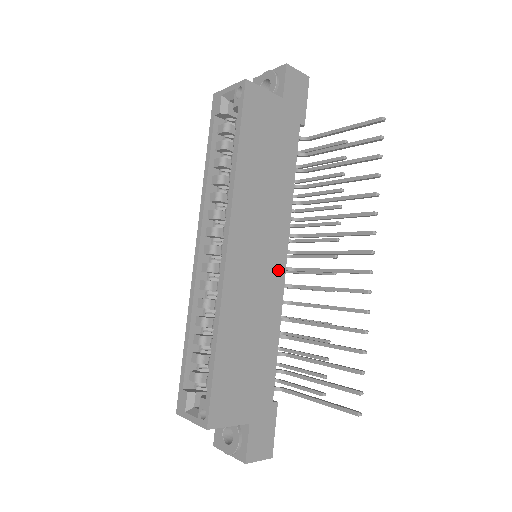
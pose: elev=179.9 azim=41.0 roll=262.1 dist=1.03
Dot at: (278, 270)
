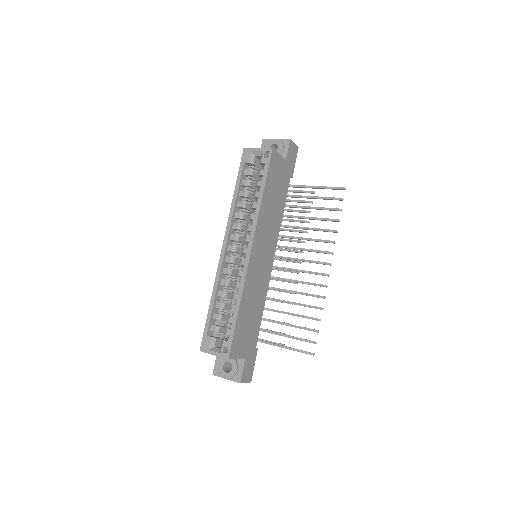
Dot at: (269, 267)
